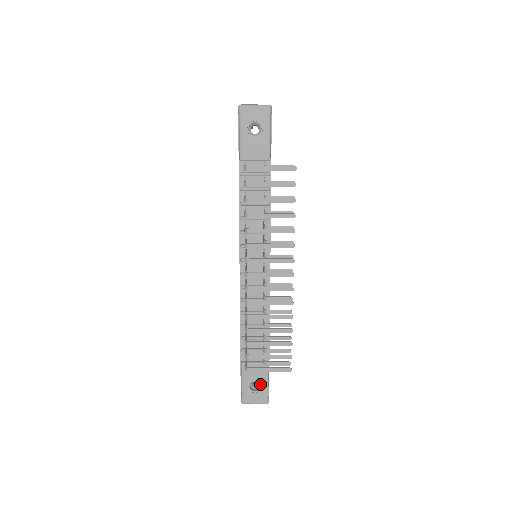
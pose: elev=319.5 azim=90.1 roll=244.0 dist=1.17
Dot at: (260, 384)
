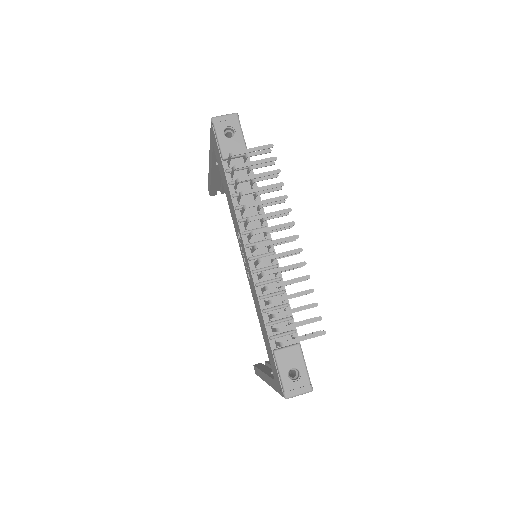
Dot at: (298, 370)
